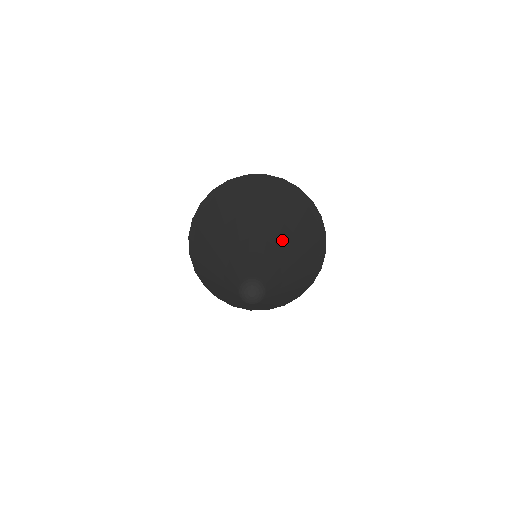
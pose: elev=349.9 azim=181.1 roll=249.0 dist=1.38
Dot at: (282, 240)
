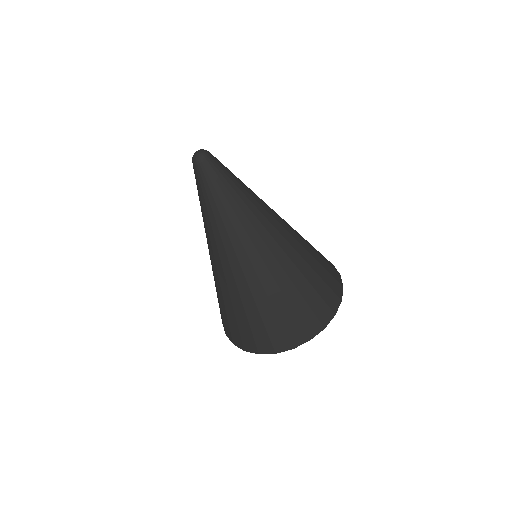
Dot at: occluded
